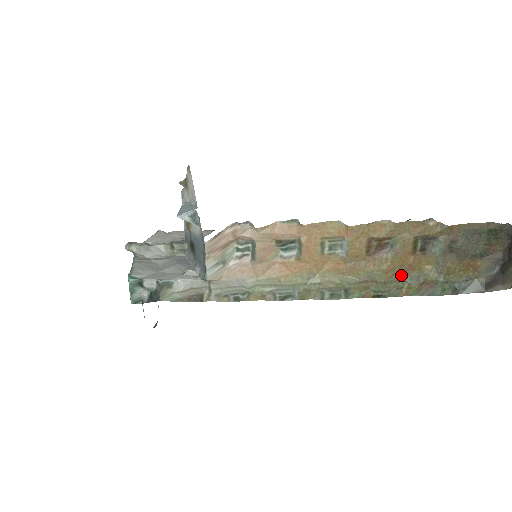
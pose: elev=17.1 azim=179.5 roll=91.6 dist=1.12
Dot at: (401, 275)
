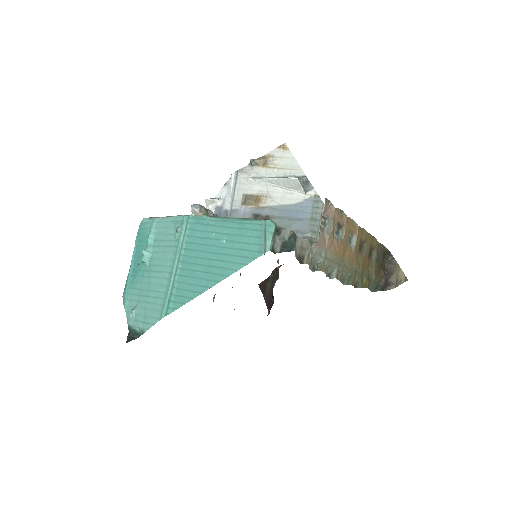
Dot at: (364, 272)
